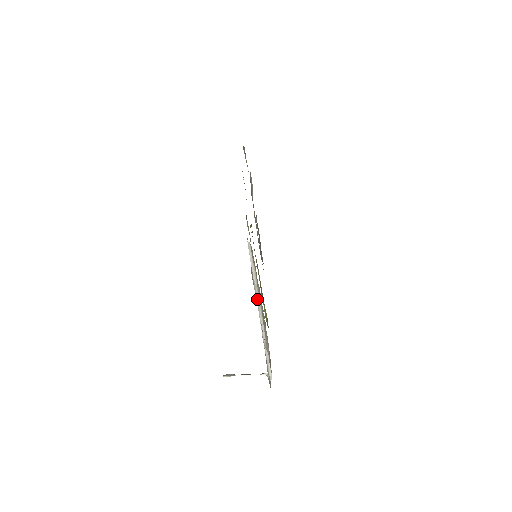
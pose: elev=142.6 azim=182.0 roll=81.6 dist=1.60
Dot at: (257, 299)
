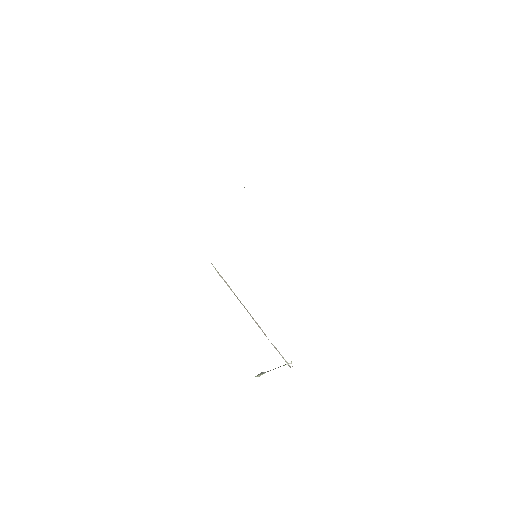
Dot at: occluded
